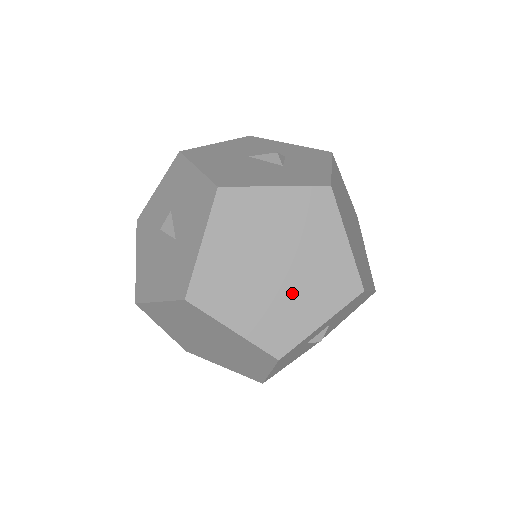
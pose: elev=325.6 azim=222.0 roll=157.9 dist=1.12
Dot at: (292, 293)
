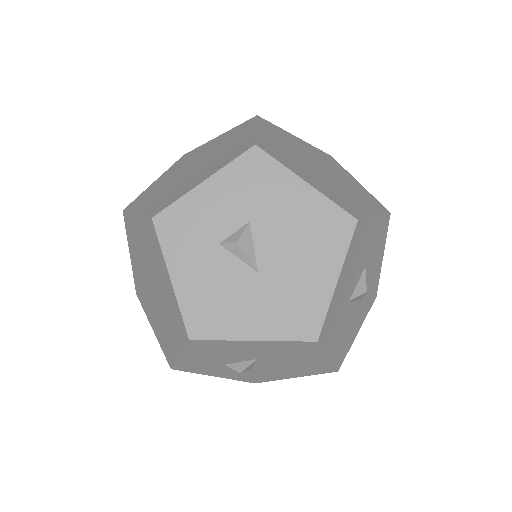
Dot at: (193, 175)
